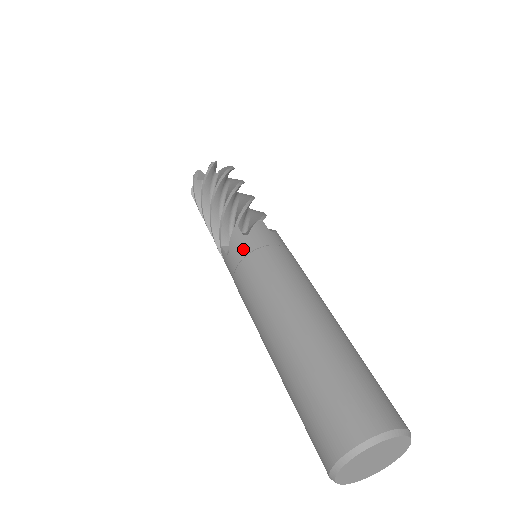
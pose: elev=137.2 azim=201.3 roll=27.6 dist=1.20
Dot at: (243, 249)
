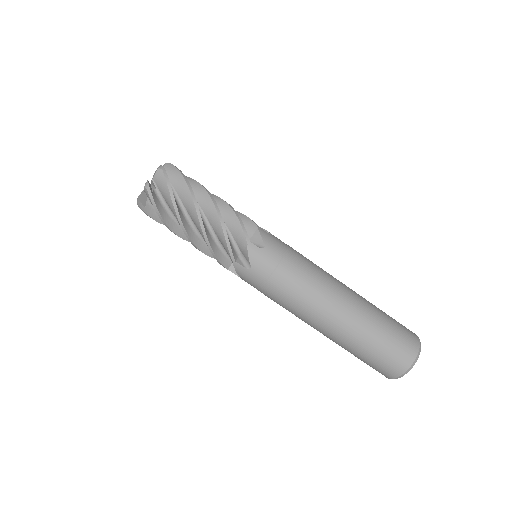
Dot at: (256, 281)
